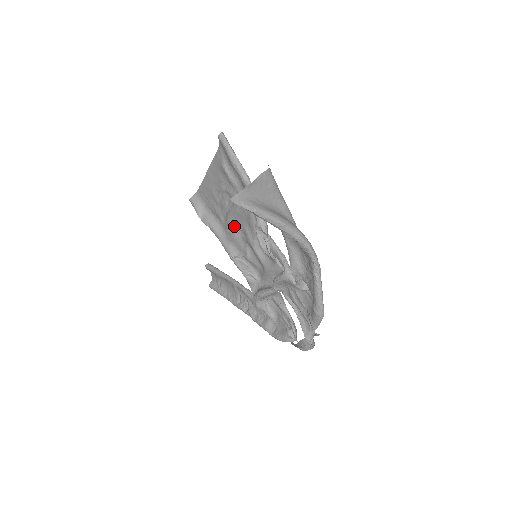
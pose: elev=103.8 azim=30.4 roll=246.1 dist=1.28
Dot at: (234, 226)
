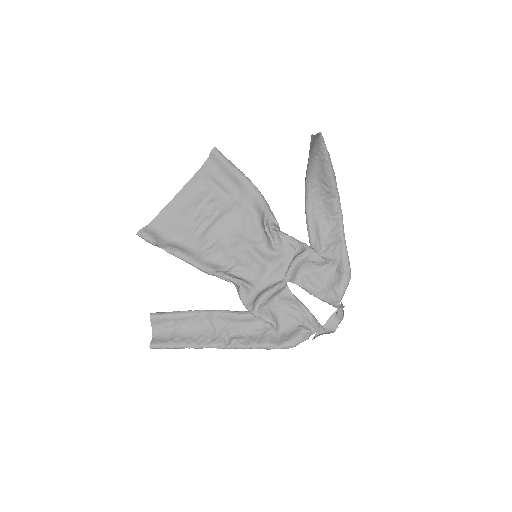
Dot at: (216, 240)
